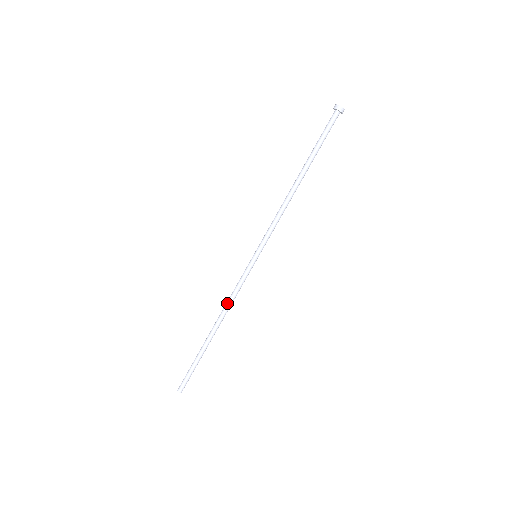
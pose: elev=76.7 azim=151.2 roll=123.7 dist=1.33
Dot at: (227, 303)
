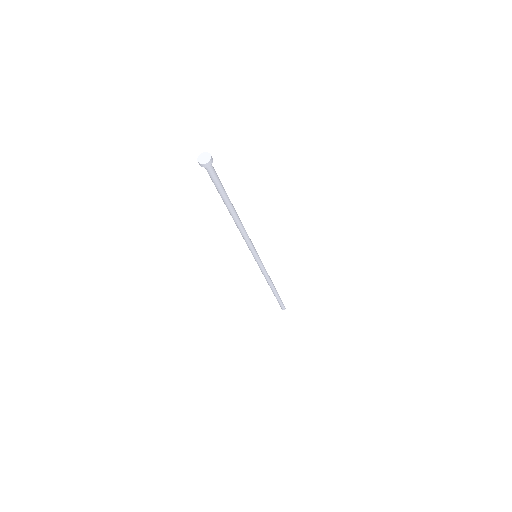
Dot at: (265, 278)
